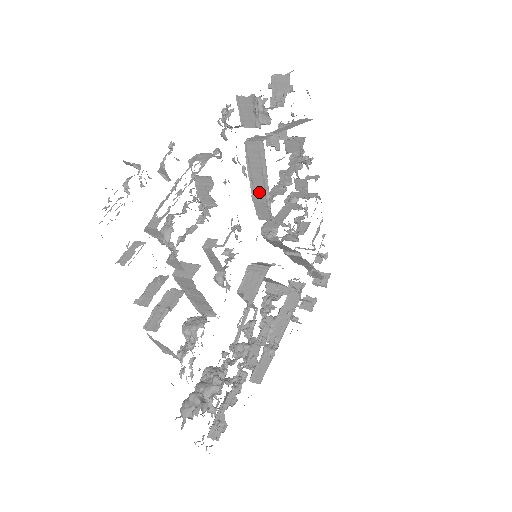
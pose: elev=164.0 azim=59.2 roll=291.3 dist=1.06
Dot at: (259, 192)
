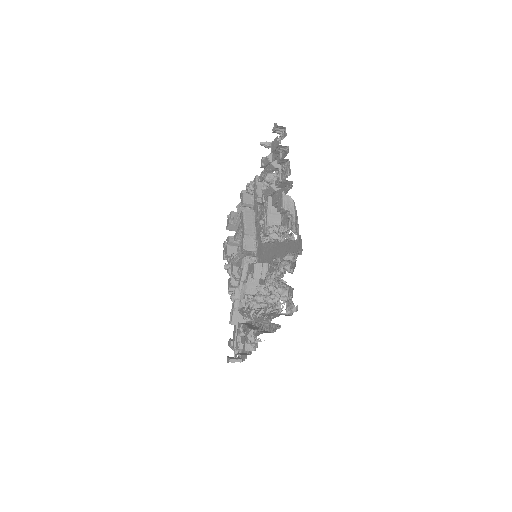
Dot at: (249, 233)
